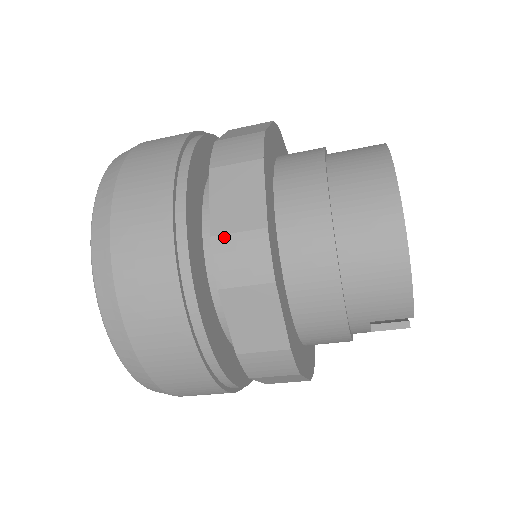
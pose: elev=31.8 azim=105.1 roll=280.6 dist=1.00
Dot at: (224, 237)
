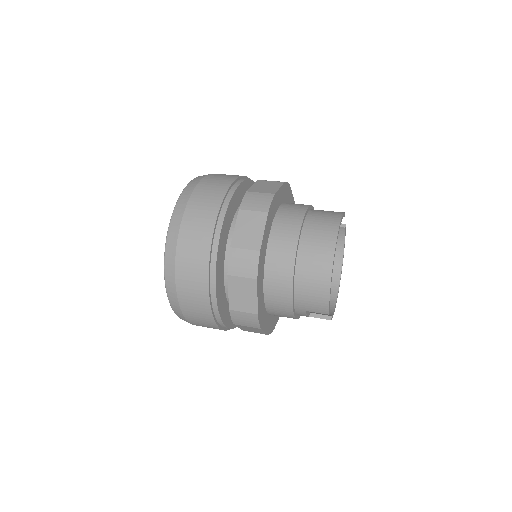
Dot at: (237, 249)
